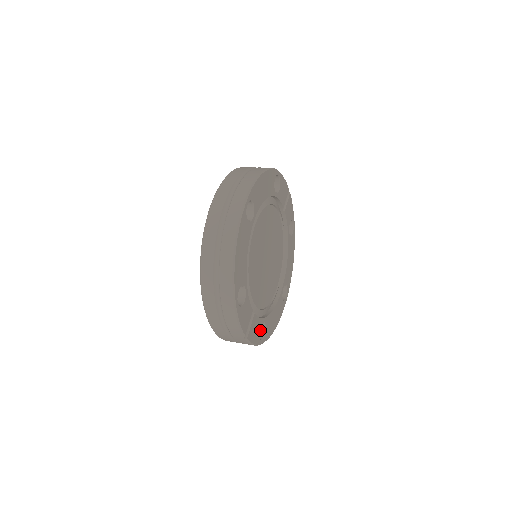
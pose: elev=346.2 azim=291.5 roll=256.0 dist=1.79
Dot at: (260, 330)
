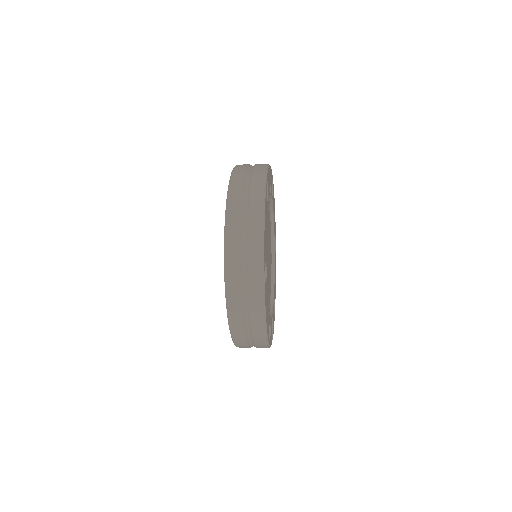
Dot at: occluded
